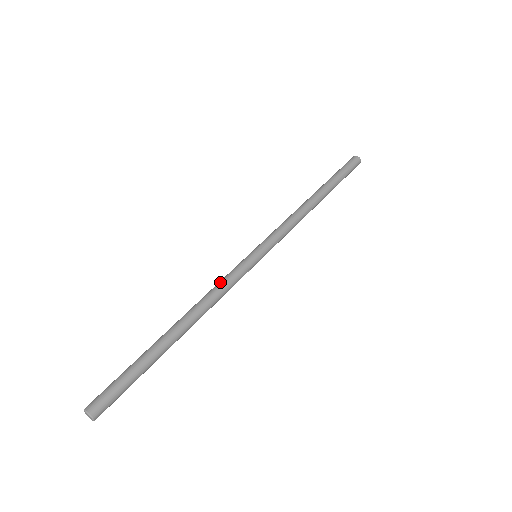
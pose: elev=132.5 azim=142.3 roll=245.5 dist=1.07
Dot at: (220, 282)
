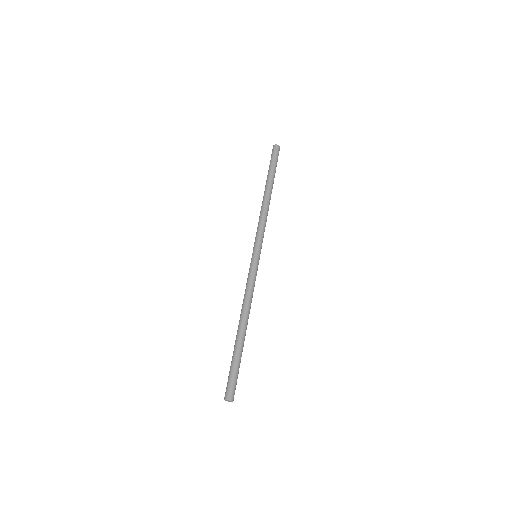
Dot at: (246, 287)
